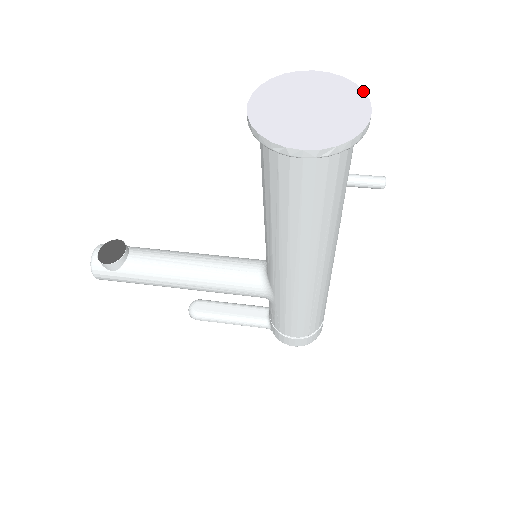
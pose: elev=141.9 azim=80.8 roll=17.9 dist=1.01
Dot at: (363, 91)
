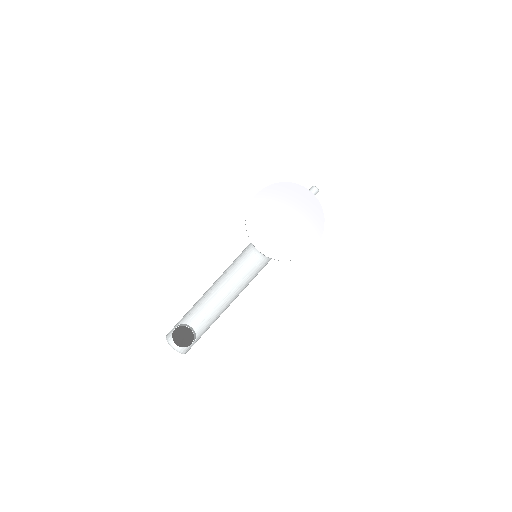
Dot at: (293, 184)
